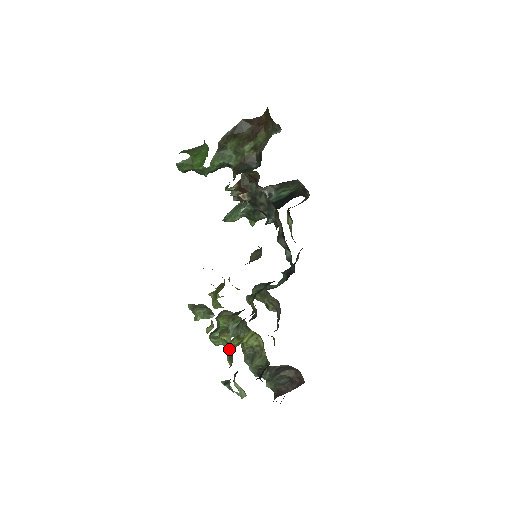
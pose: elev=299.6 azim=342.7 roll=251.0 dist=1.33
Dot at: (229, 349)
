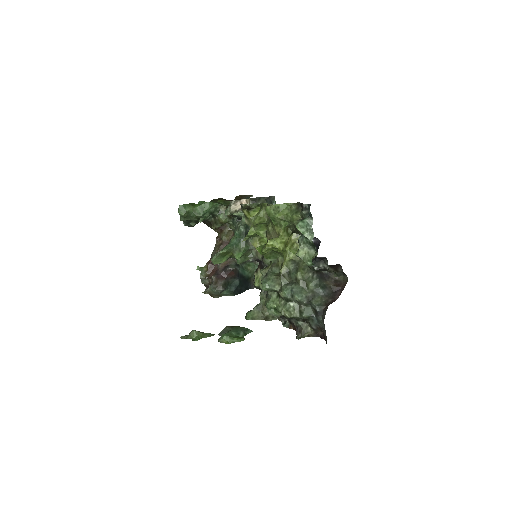
Dot at: (293, 208)
